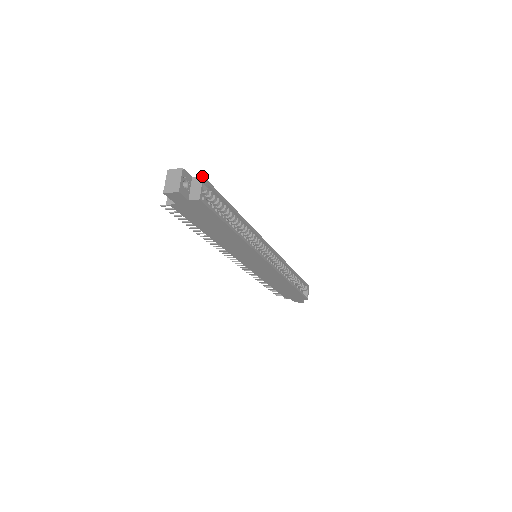
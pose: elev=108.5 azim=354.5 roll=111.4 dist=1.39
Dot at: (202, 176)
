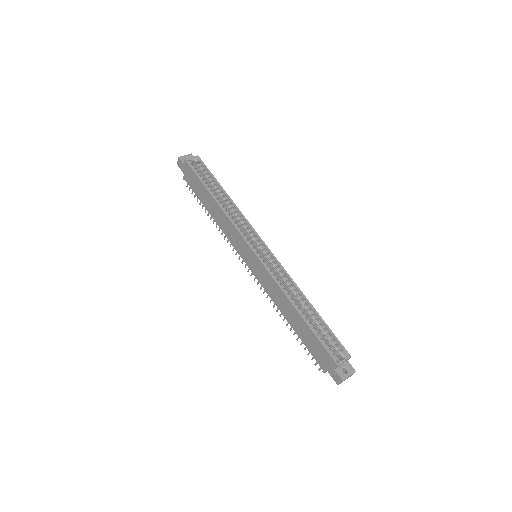
Dot at: (198, 156)
